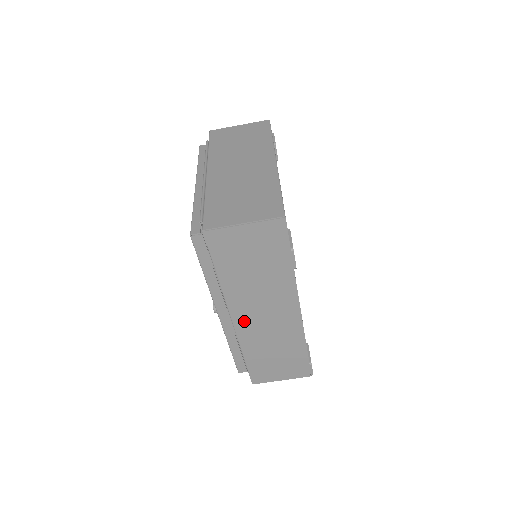
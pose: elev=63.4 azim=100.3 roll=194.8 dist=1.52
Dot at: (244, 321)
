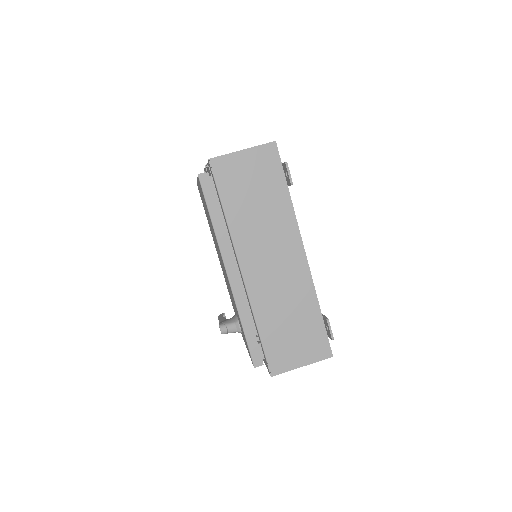
Dot at: (253, 271)
